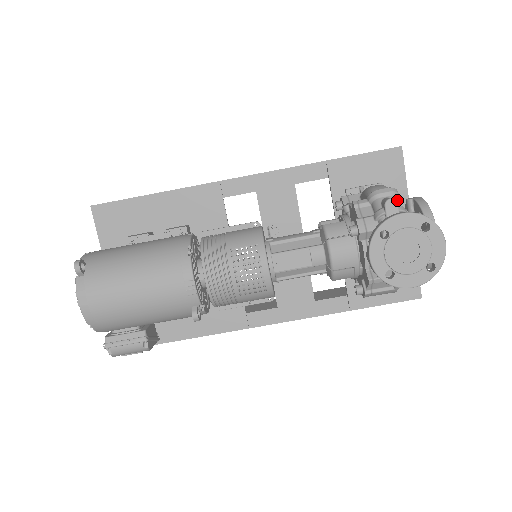
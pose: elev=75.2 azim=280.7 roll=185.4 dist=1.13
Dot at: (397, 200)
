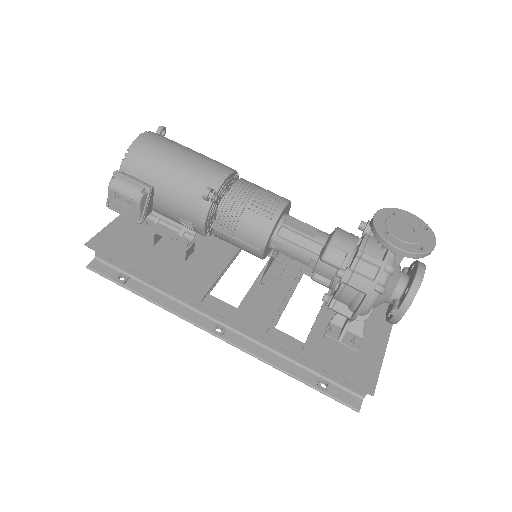
Dot at: occluded
